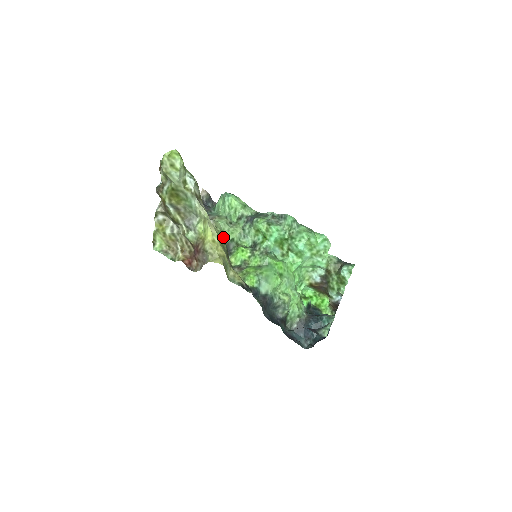
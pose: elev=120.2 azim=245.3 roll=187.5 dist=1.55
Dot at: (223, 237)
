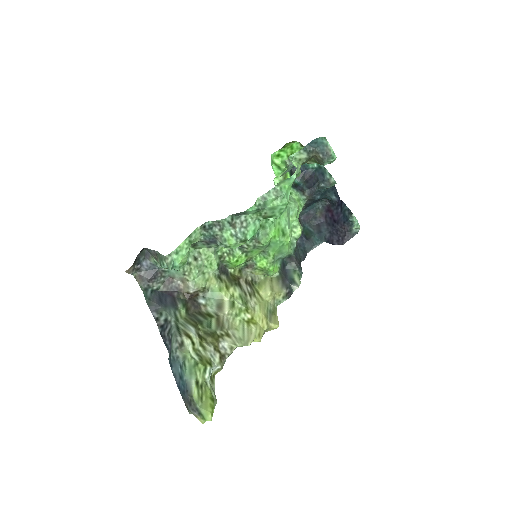
Dot at: (217, 282)
